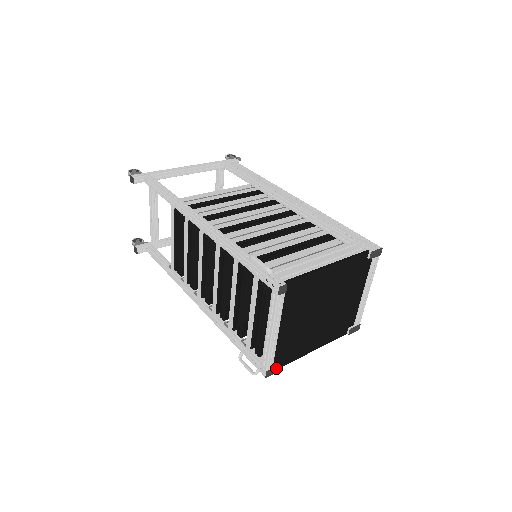
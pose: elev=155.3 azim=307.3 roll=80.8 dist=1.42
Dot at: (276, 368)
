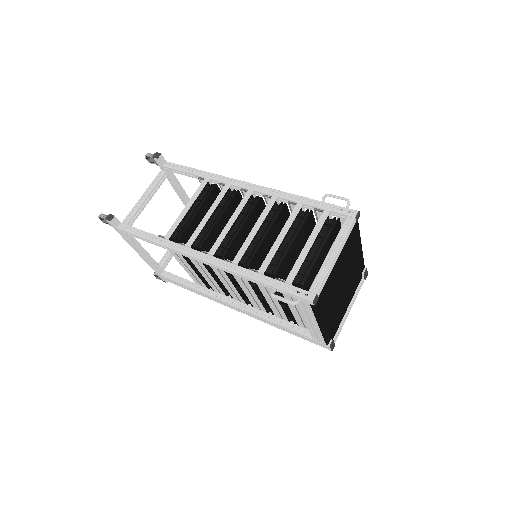
Dot at: (314, 306)
